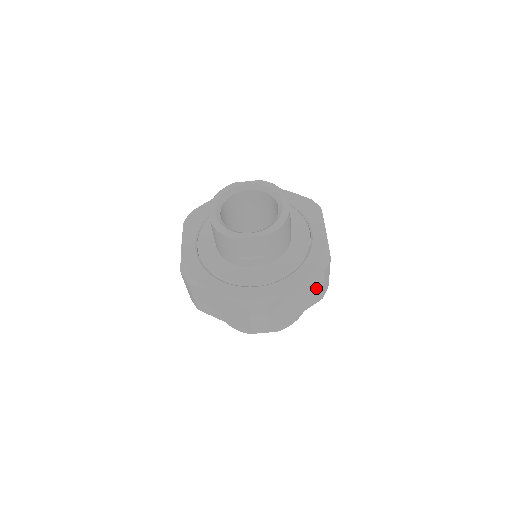
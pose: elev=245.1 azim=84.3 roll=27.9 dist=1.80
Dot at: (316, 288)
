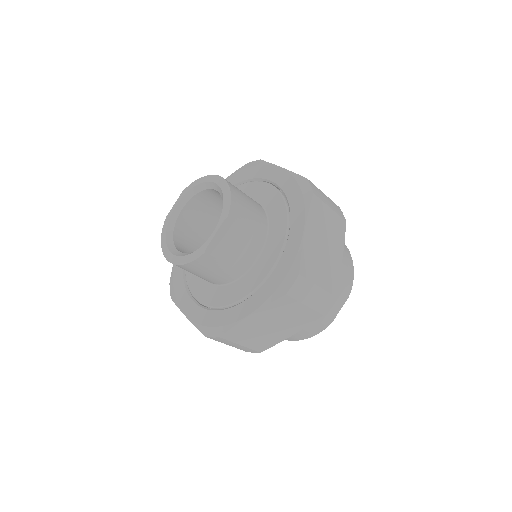
Dot at: (326, 216)
